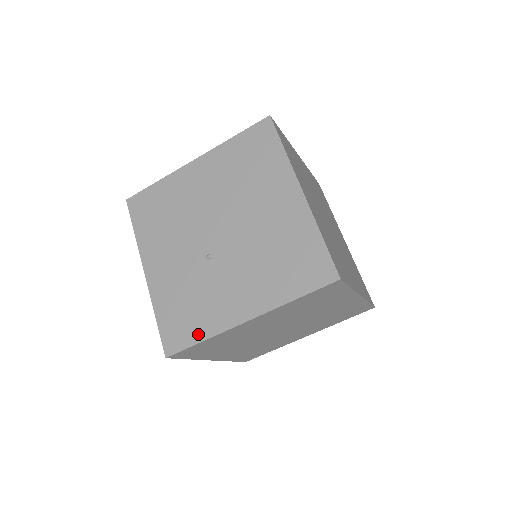
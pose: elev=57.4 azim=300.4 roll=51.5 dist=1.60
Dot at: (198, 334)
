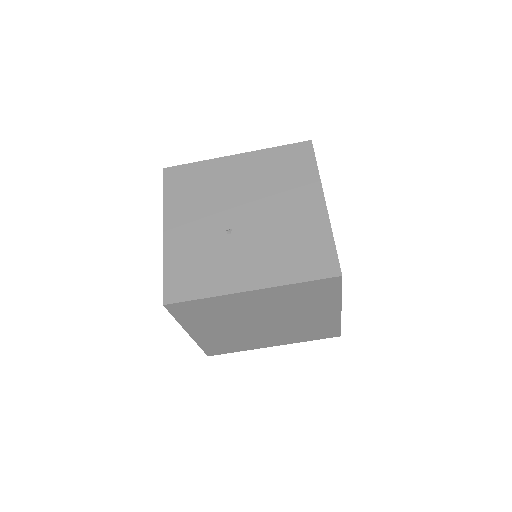
Dot at: (201, 291)
